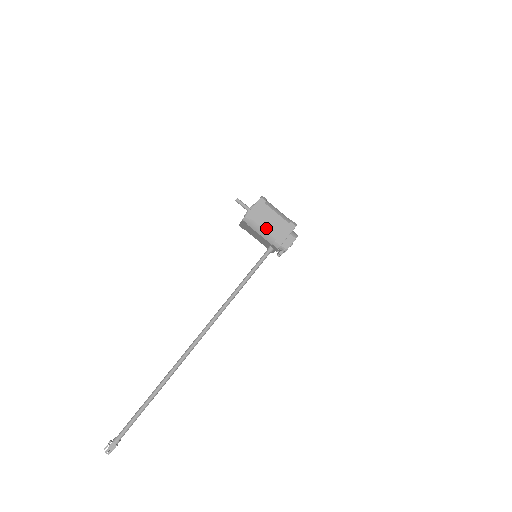
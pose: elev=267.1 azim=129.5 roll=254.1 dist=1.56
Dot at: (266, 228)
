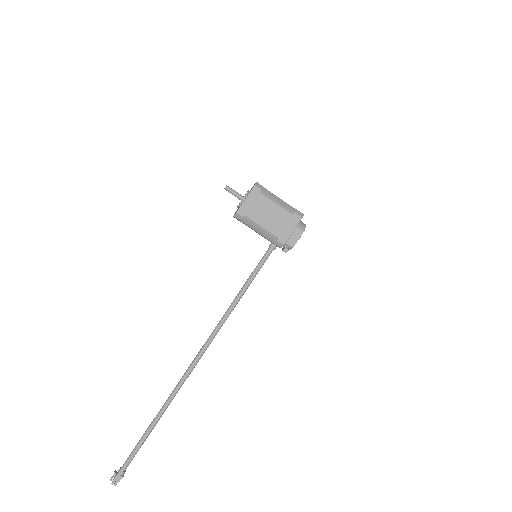
Dot at: (264, 225)
